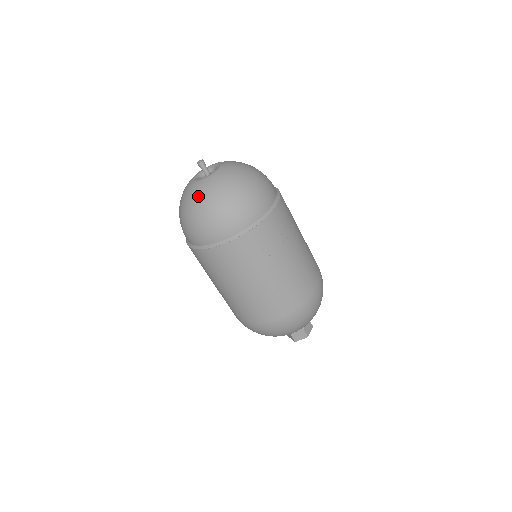
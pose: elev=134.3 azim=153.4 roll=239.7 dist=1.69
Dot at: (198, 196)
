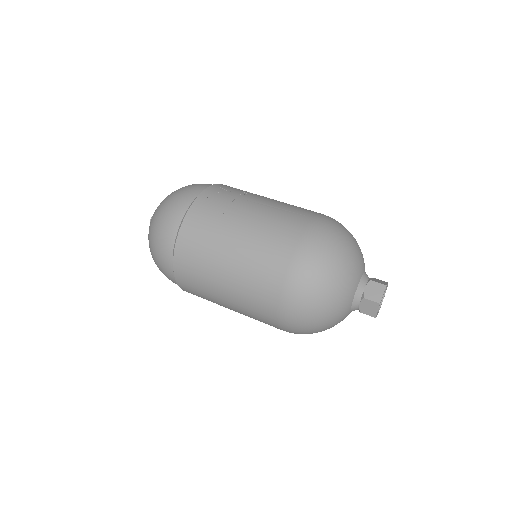
Dot at: (151, 219)
